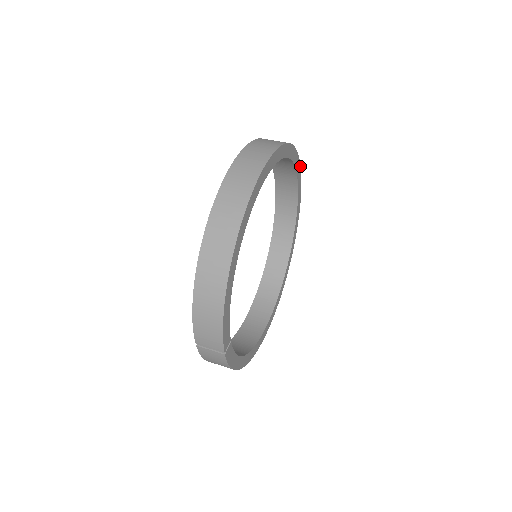
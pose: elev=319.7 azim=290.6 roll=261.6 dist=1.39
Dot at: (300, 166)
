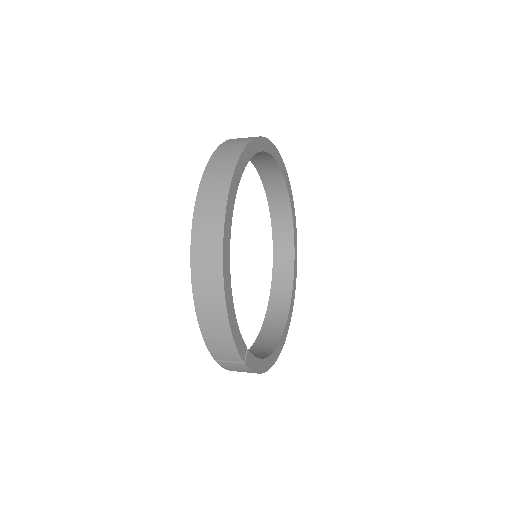
Dot at: (279, 154)
